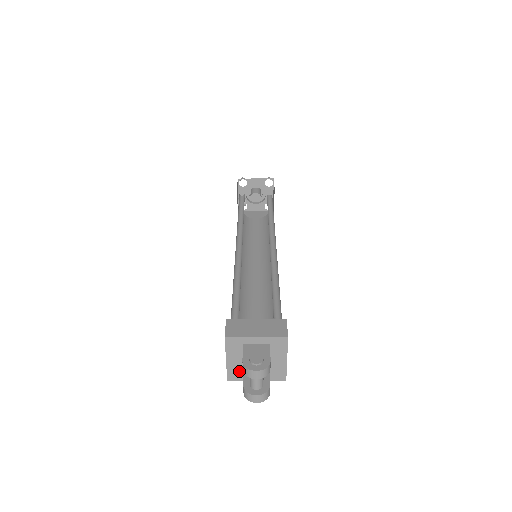
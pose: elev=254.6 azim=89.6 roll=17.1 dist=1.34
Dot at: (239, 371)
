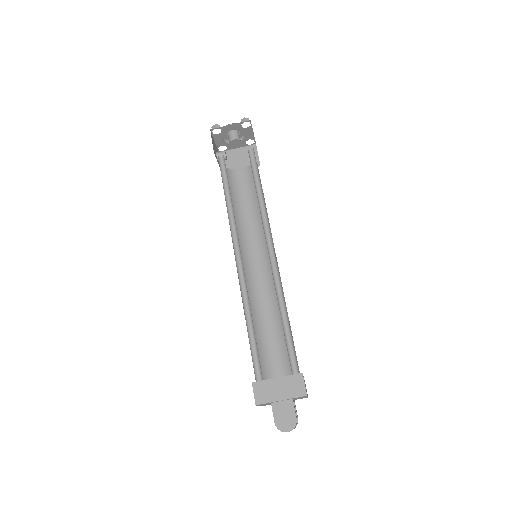
Dot at: occluded
